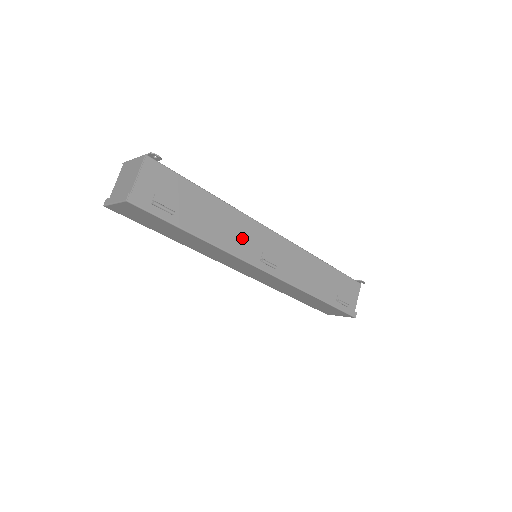
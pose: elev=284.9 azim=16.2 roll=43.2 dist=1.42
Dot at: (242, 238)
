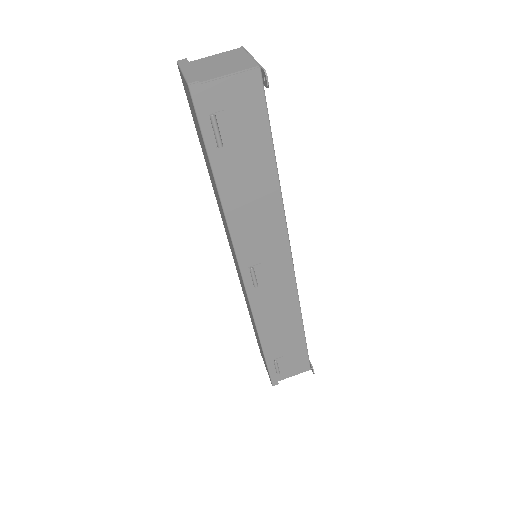
Dot at: (258, 233)
